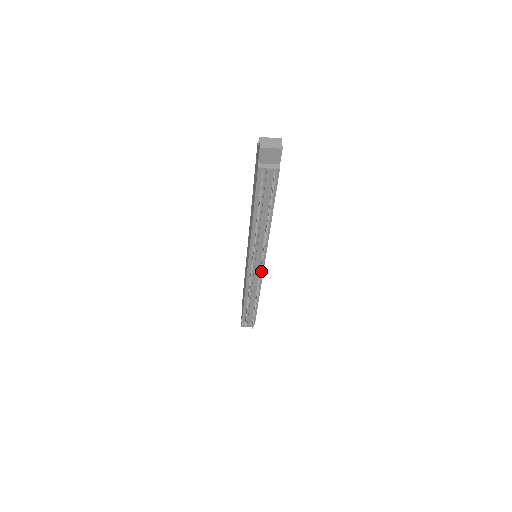
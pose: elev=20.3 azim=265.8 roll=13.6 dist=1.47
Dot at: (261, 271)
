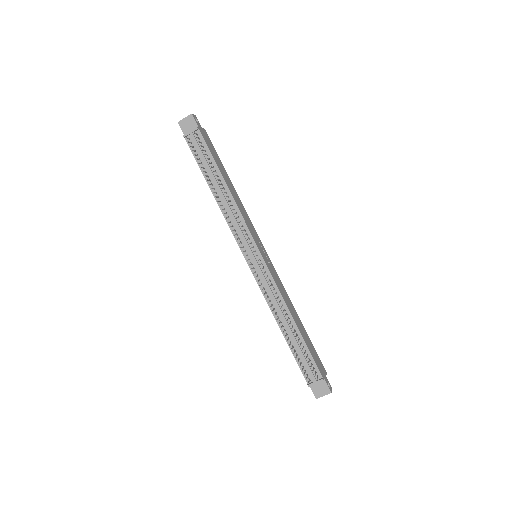
Dot at: (264, 265)
